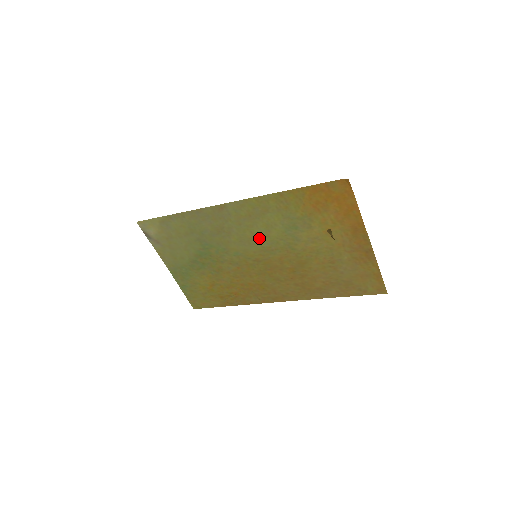
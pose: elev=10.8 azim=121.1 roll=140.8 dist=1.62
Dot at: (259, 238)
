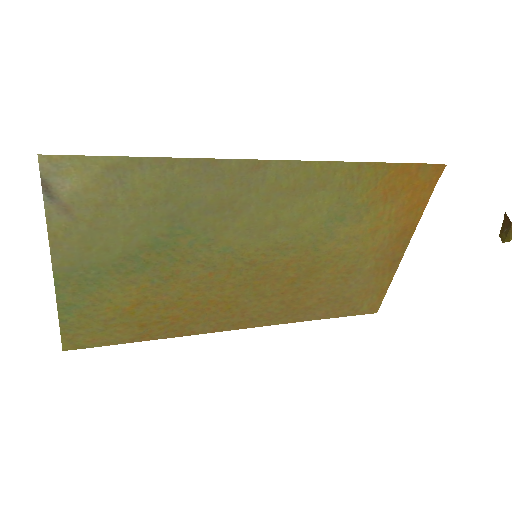
Dot at: (281, 228)
